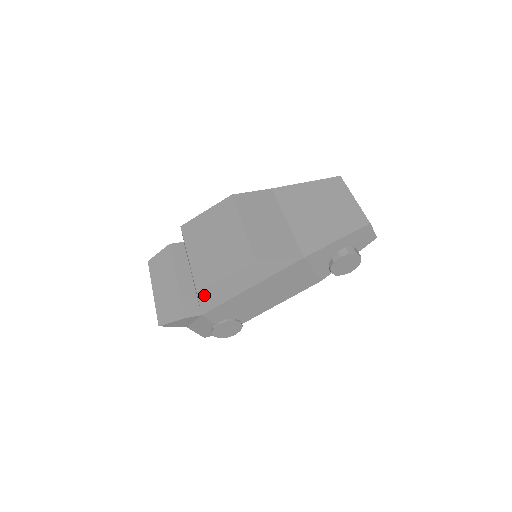
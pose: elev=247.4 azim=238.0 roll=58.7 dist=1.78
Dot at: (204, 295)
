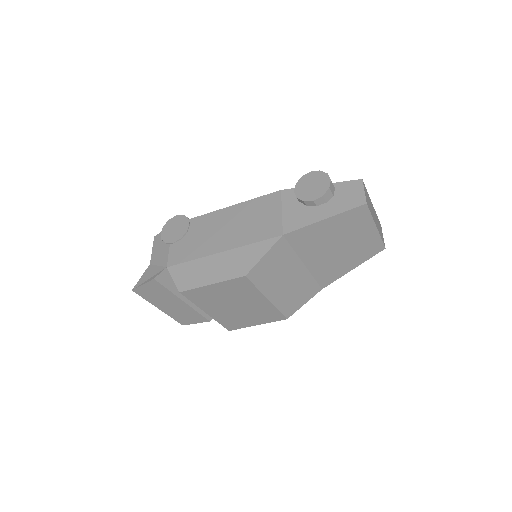
Dot at: occluded
